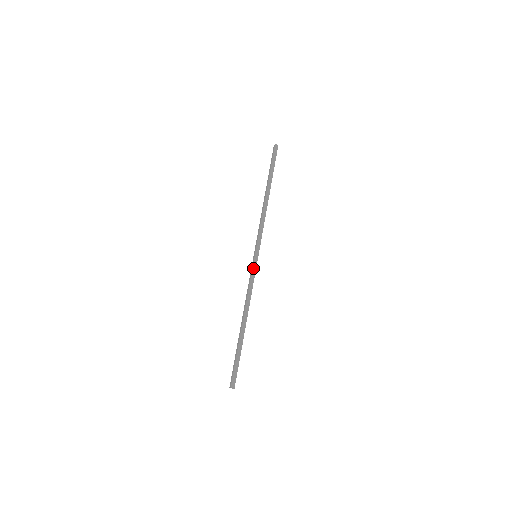
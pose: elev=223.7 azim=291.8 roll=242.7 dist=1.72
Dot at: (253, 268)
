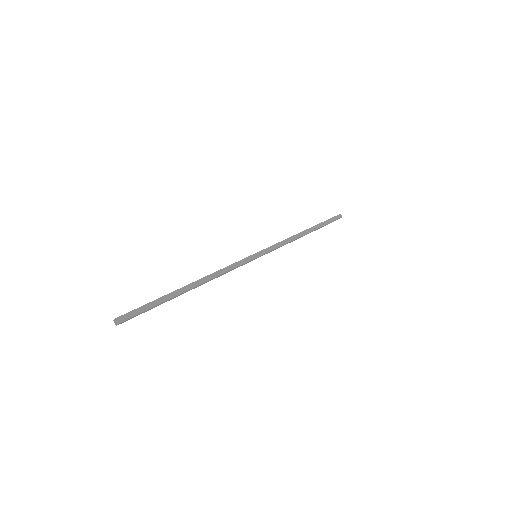
Dot at: (245, 259)
